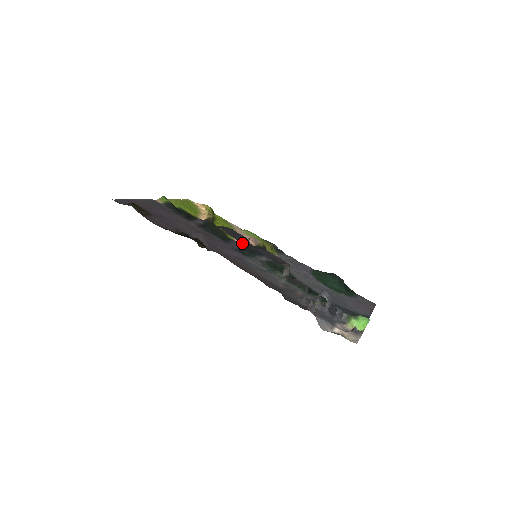
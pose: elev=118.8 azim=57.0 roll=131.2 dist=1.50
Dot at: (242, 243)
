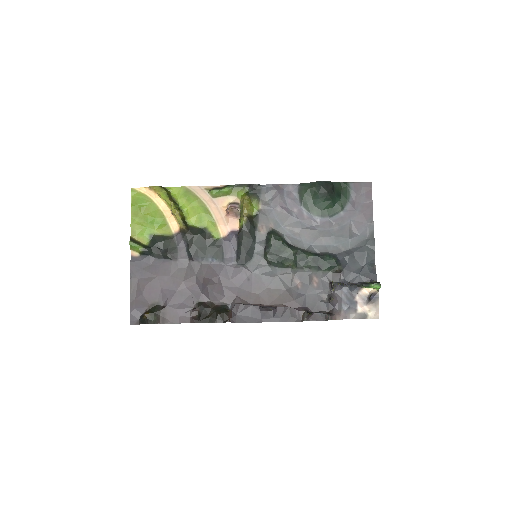
Dot at: (229, 231)
